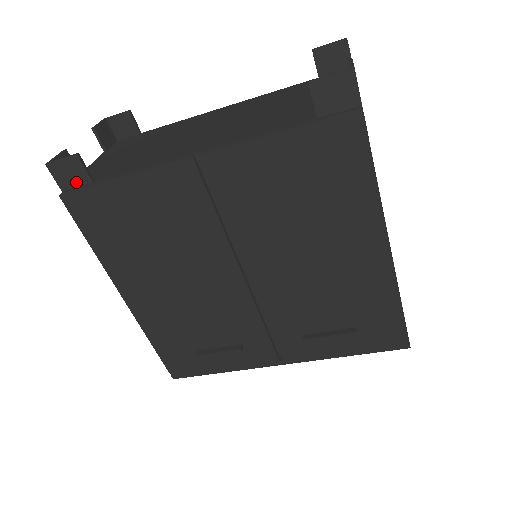
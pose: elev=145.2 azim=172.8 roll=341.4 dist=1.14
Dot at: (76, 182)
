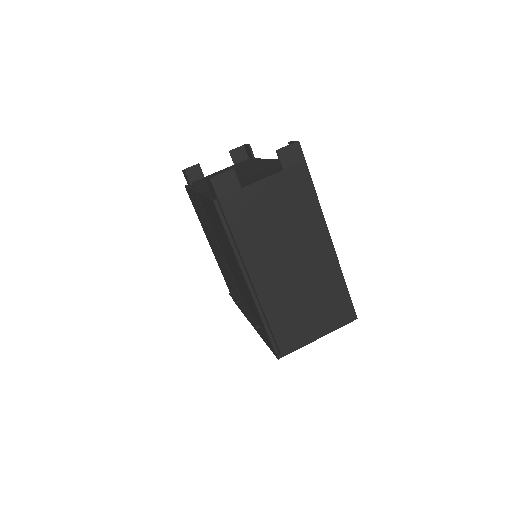
Dot at: (188, 182)
